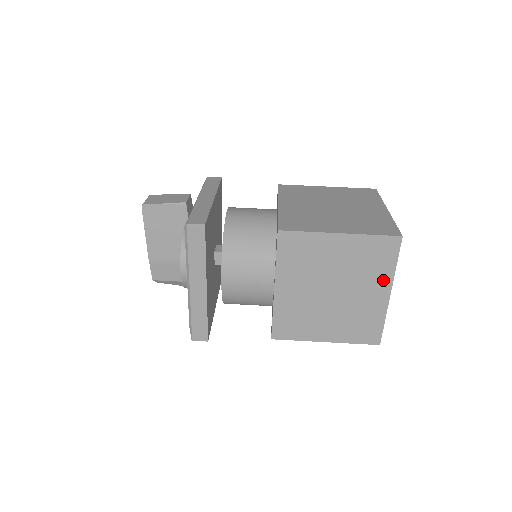
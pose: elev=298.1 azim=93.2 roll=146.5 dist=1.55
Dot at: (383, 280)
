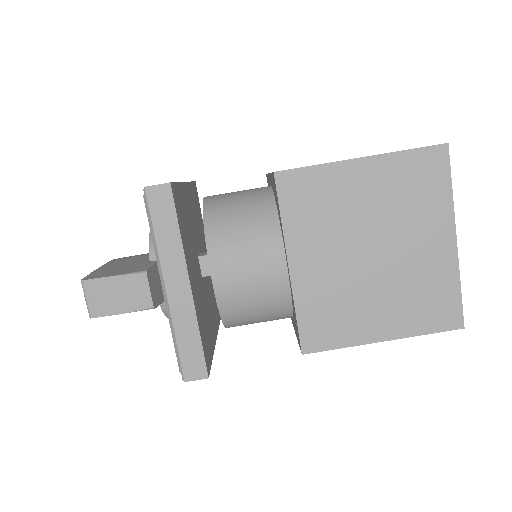
Dot at: occluded
